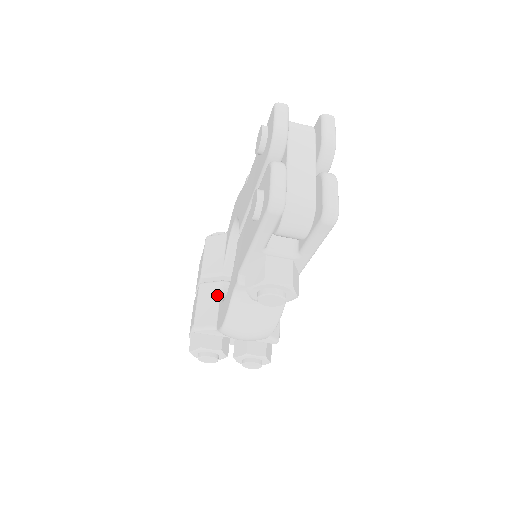
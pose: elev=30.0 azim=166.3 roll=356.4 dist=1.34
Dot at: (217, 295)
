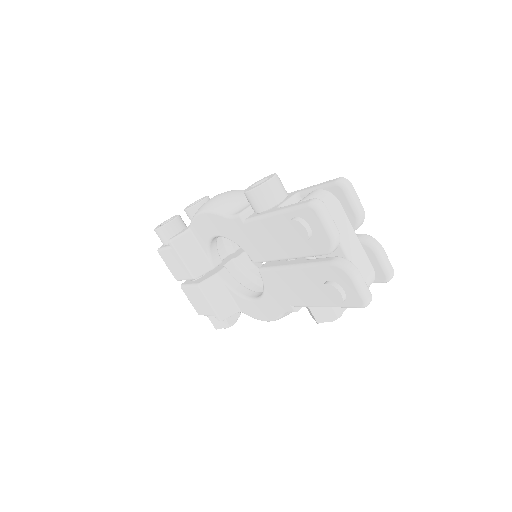
Dot at: (223, 288)
